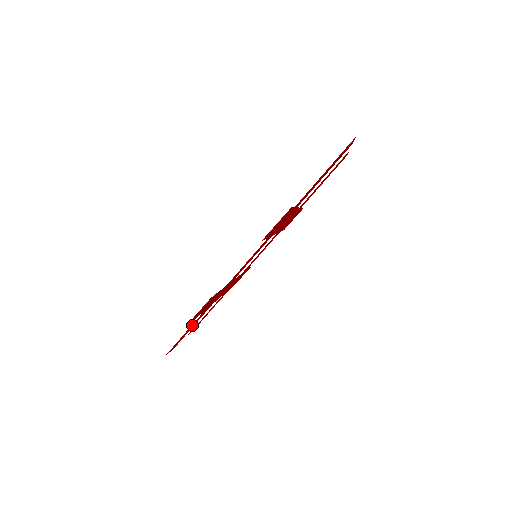
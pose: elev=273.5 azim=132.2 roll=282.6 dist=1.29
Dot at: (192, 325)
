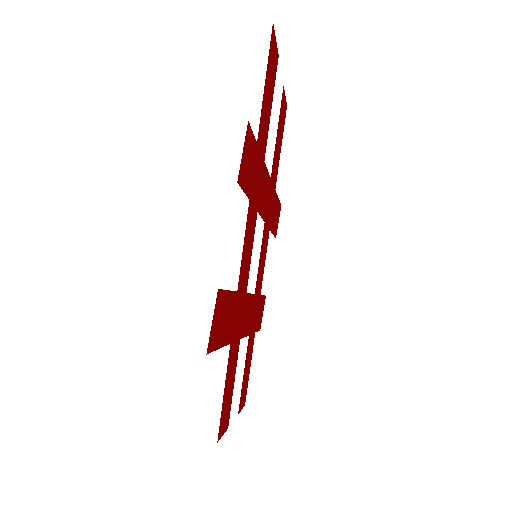
Dot at: (228, 376)
